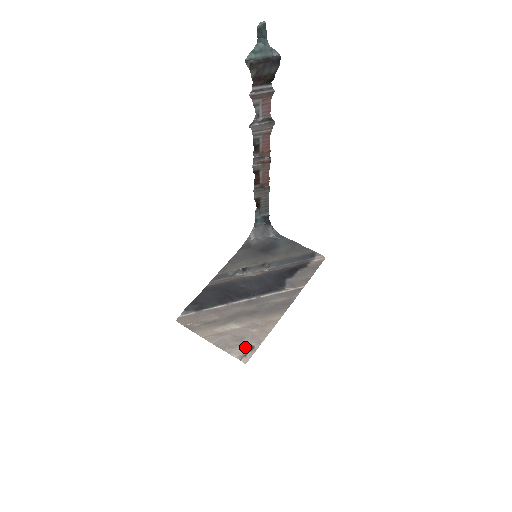
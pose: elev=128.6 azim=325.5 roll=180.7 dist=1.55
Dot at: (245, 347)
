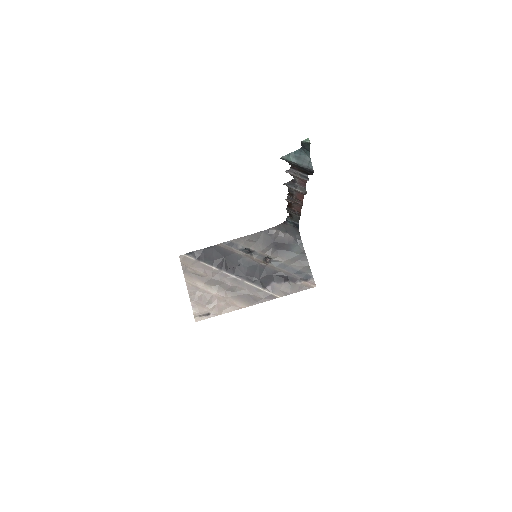
Dot at: (204, 310)
